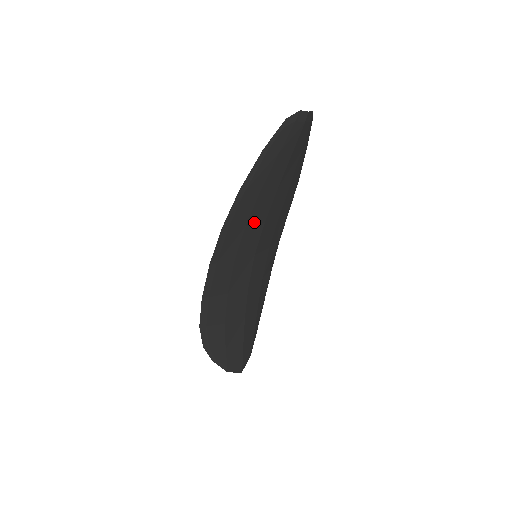
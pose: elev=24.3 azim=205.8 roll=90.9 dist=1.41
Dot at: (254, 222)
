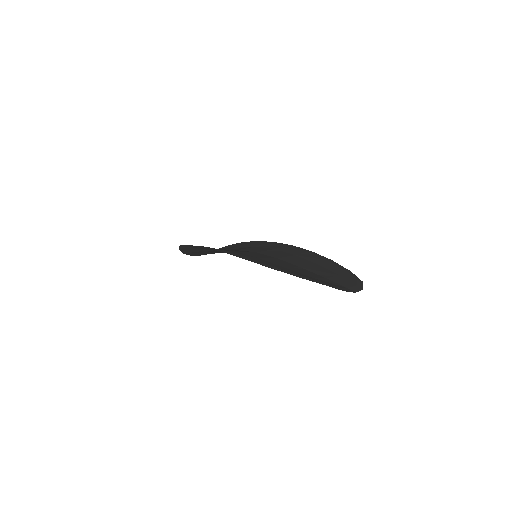
Dot at: occluded
